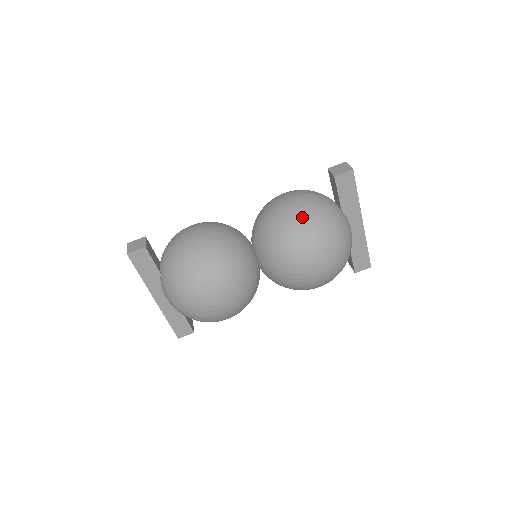
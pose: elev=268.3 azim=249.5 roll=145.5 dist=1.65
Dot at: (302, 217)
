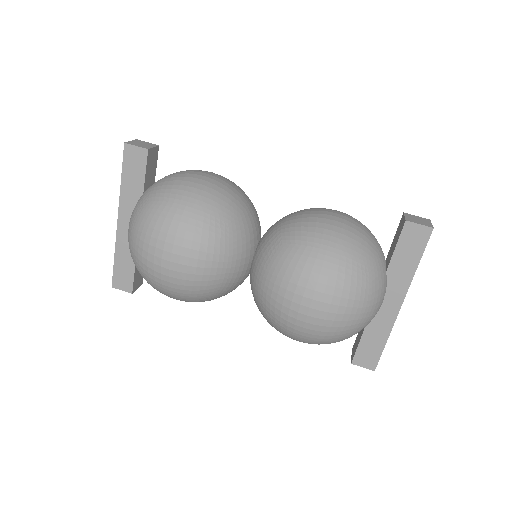
Dot at: (336, 236)
